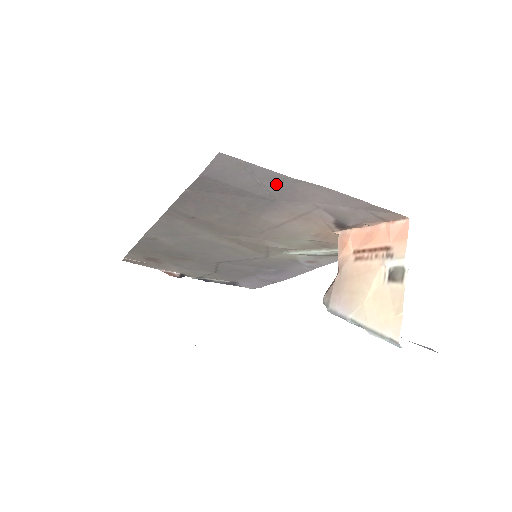
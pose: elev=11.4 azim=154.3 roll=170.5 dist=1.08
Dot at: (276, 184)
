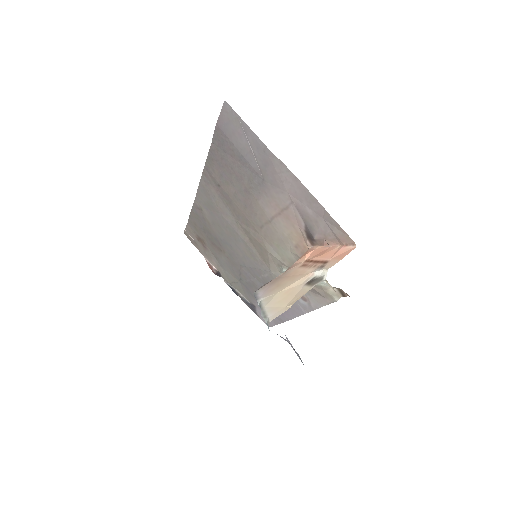
Dot at: (262, 156)
